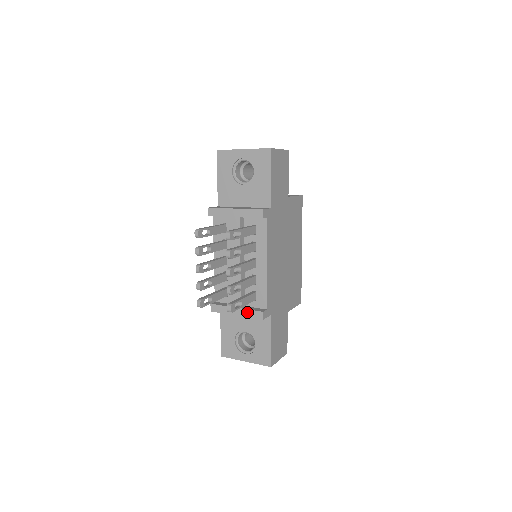
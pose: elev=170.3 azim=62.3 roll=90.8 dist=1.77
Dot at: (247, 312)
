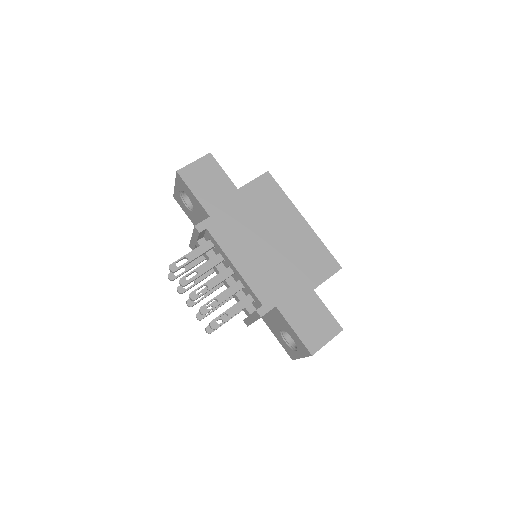
Dot at: (253, 316)
